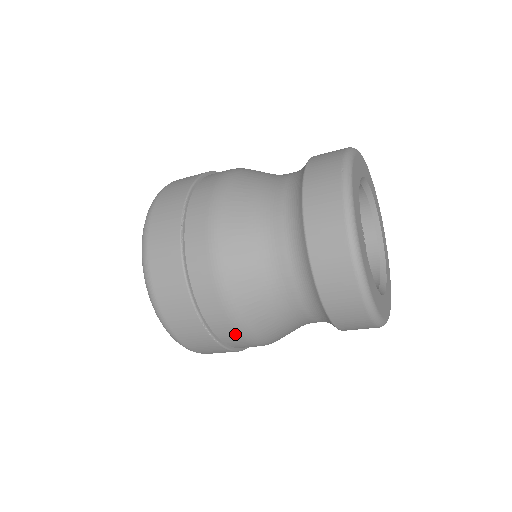
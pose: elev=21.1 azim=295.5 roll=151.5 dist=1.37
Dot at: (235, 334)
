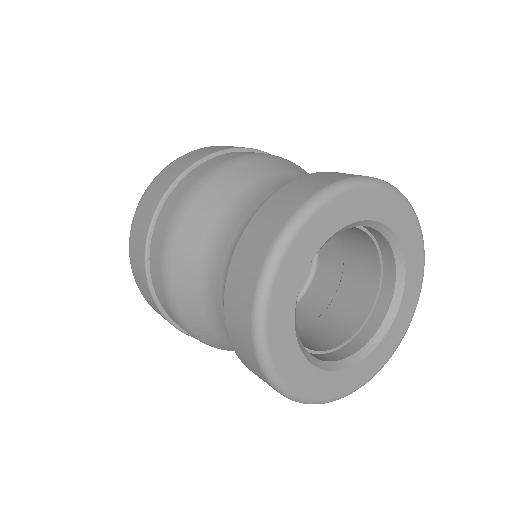
Dot at: occluded
